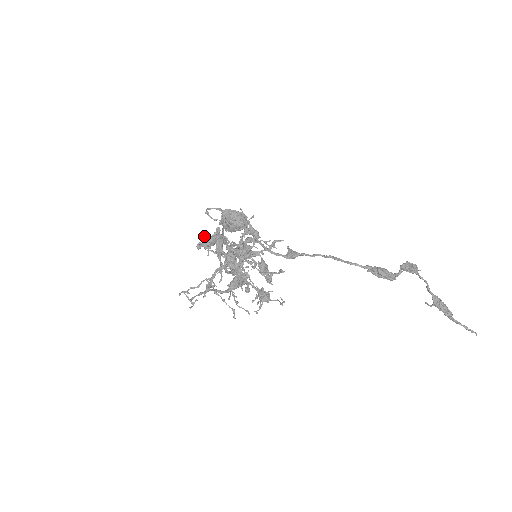
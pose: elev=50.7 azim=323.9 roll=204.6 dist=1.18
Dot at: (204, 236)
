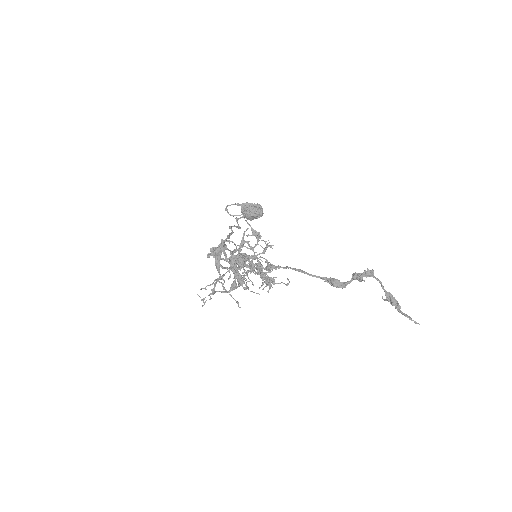
Dot at: (211, 249)
